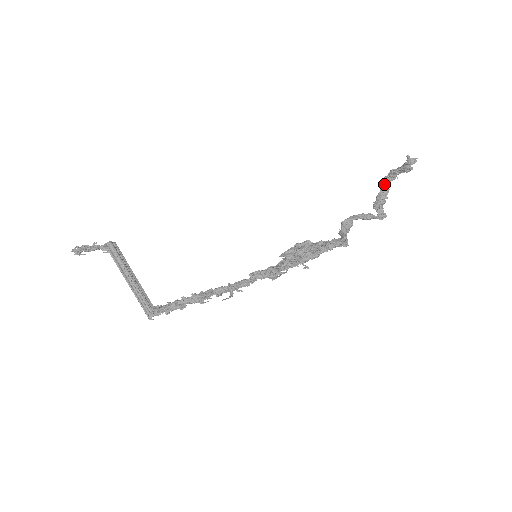
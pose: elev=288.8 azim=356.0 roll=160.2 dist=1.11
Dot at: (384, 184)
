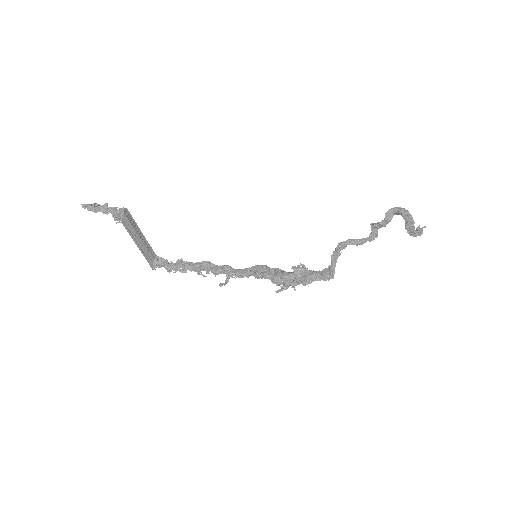
Dot at: (389, 216)
